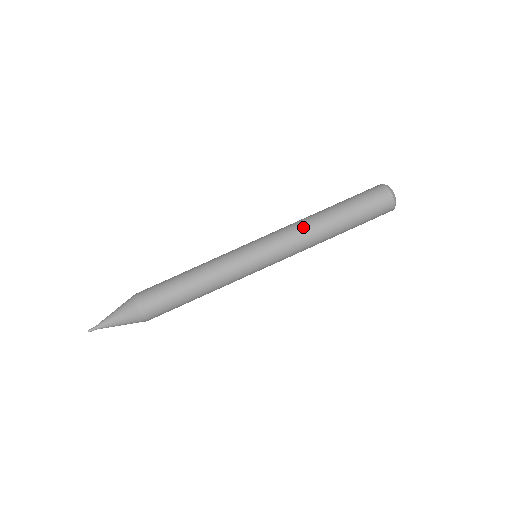
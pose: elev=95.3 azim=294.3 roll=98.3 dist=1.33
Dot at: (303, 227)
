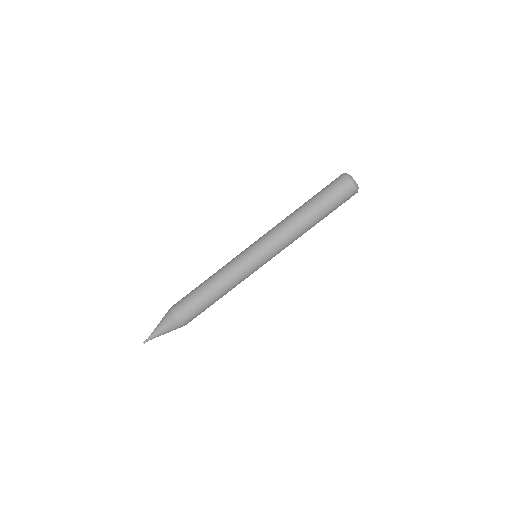
Dot at: (284, 222)
